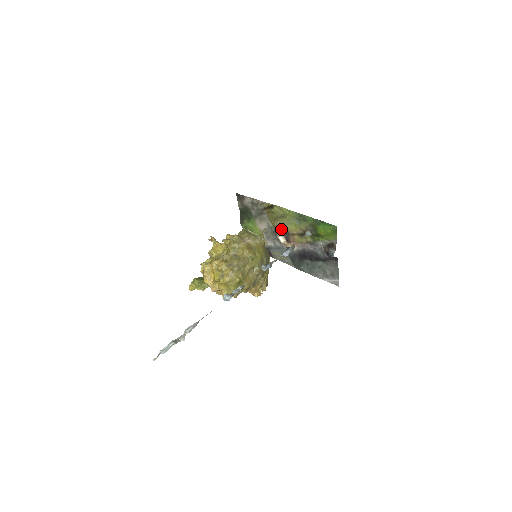
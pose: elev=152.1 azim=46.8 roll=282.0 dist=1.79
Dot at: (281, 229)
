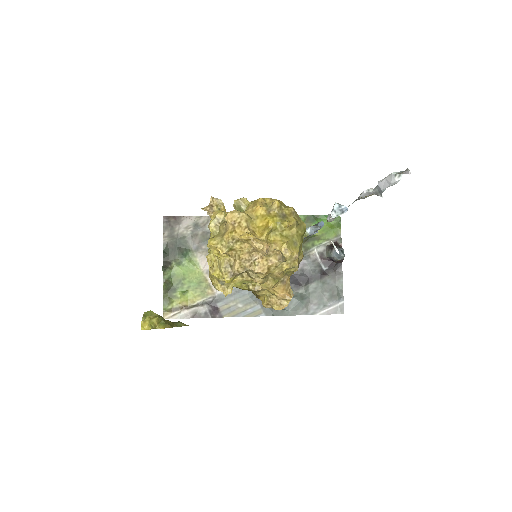
Dot at: occluded
